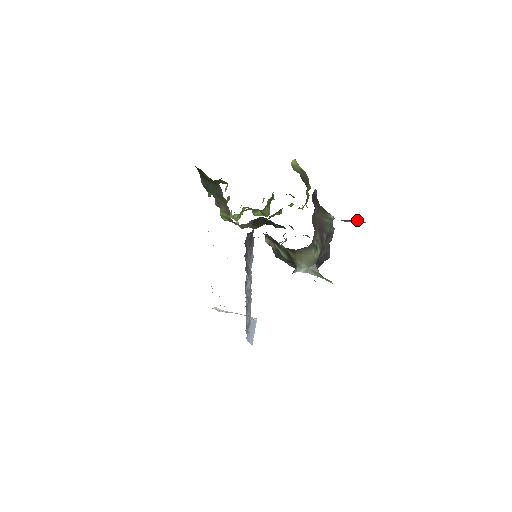
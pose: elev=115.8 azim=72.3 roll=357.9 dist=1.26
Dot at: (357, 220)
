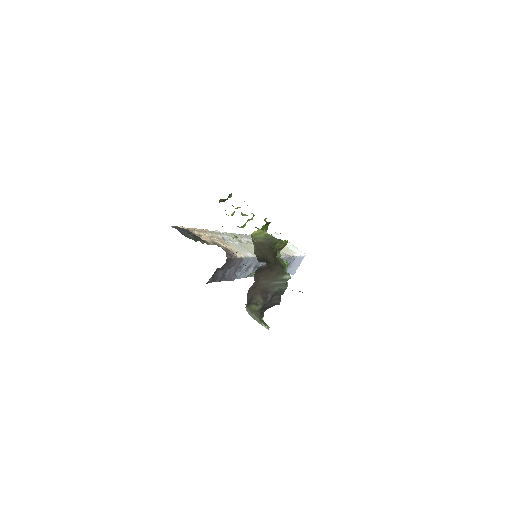
Dot at: occluded
